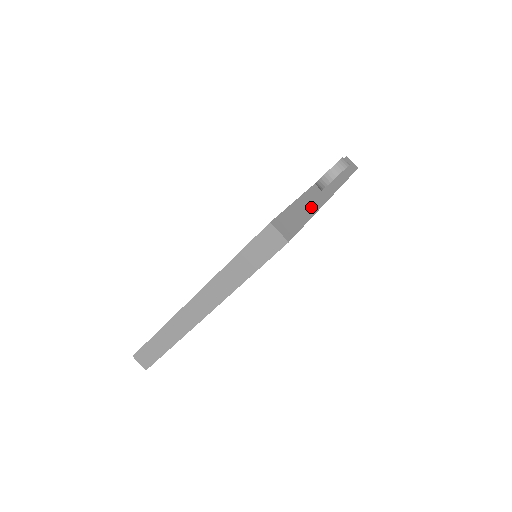
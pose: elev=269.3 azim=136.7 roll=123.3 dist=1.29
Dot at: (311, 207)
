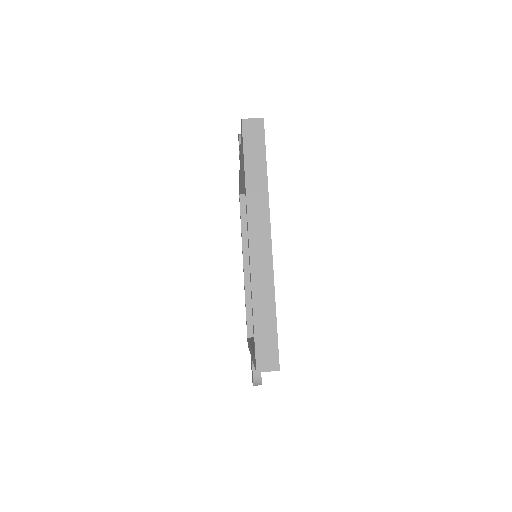
Dot at: occluded
